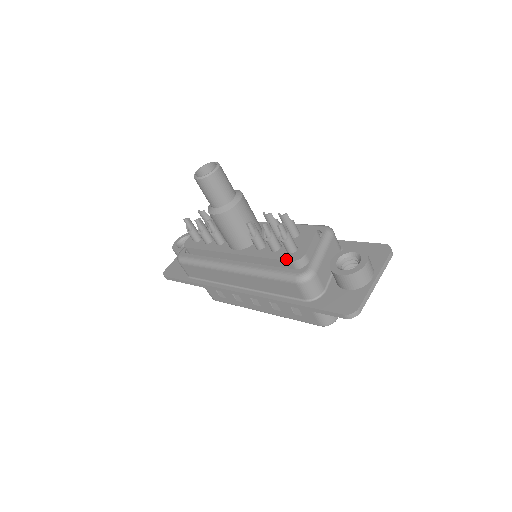
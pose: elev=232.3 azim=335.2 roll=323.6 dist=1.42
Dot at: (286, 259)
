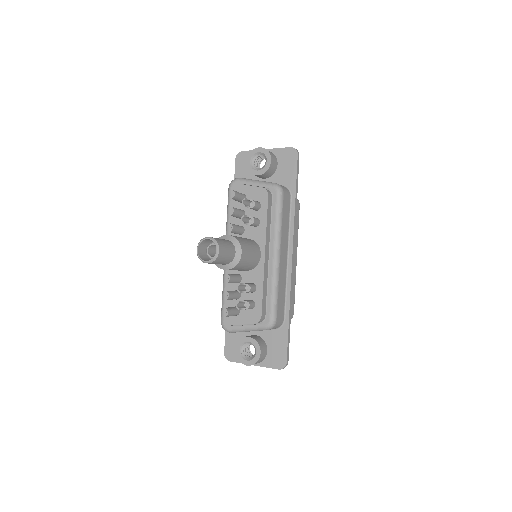
Dot at: occluded
